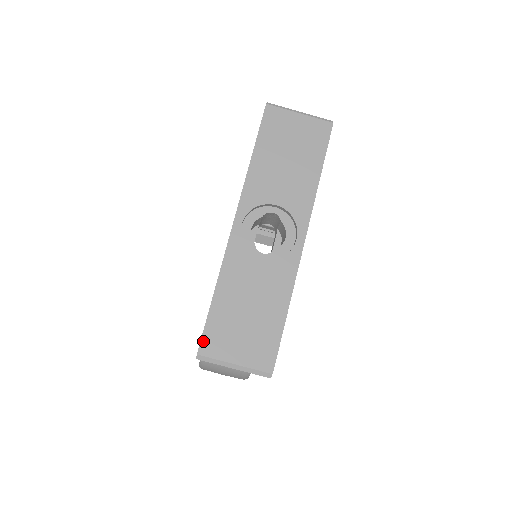
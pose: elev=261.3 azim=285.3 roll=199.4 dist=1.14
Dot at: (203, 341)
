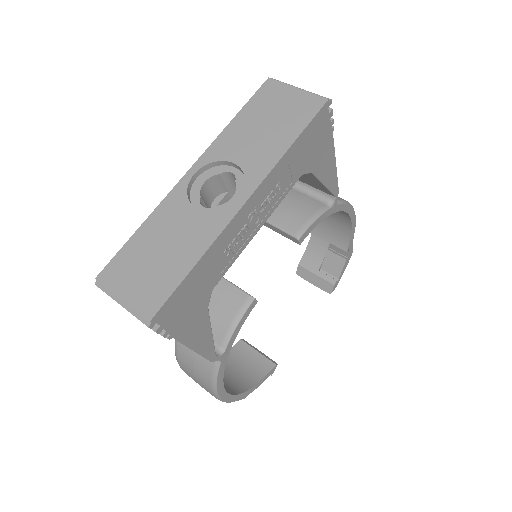
Dot at: (107, 268)
